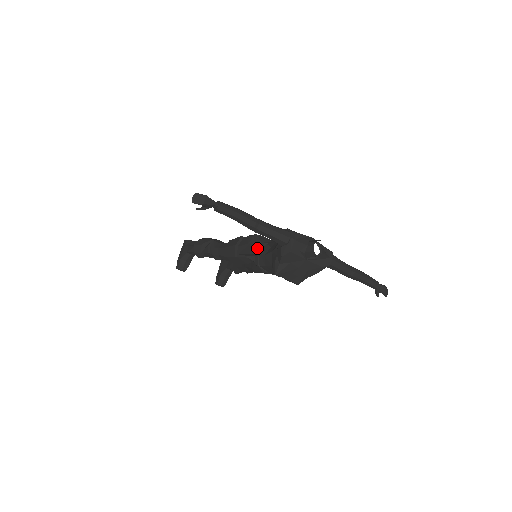
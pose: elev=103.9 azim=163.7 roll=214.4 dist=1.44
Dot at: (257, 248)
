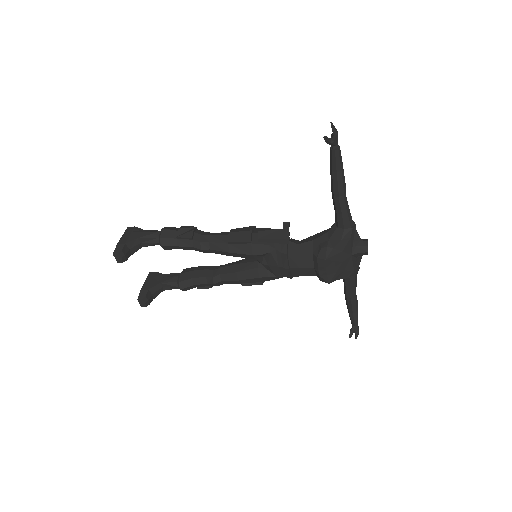
Dot at: (289, 235)
